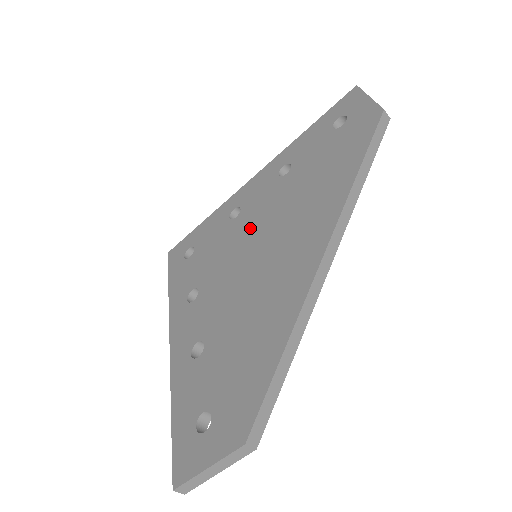
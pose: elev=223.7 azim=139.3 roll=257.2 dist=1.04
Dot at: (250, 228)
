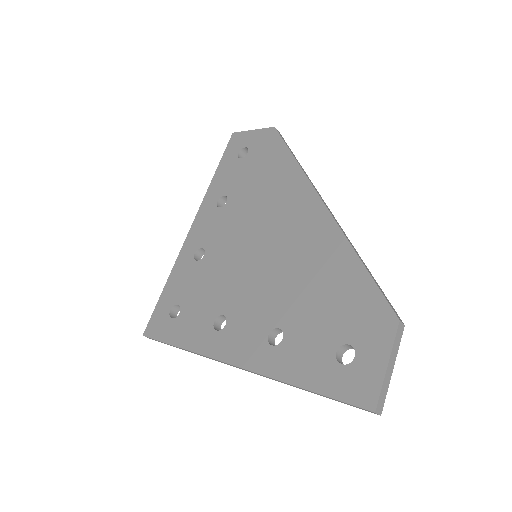
Dot at: (231, 246)
